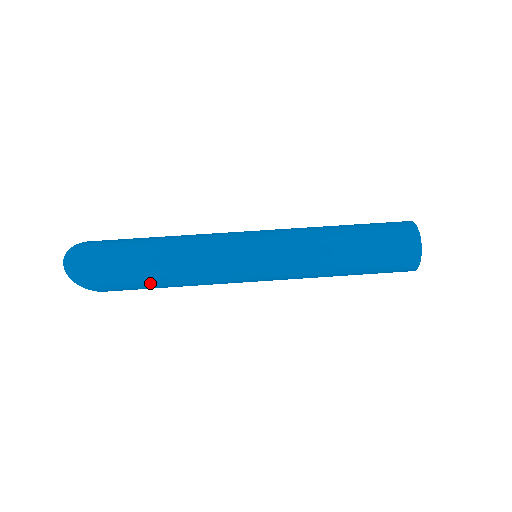
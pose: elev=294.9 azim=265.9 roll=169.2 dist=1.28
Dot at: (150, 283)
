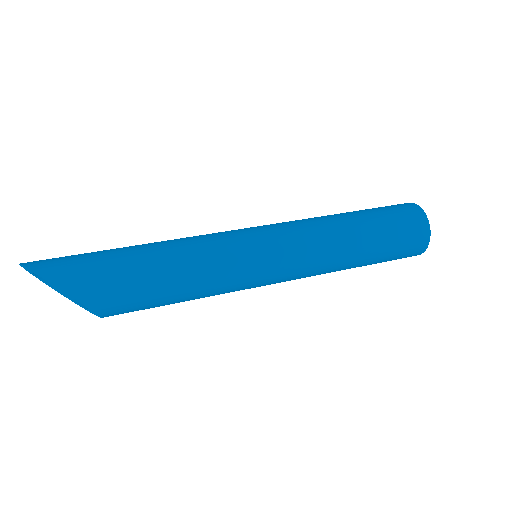
Dot at: (128, 258)
